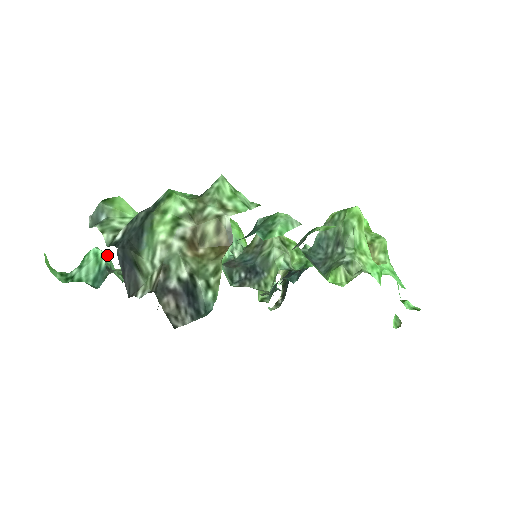
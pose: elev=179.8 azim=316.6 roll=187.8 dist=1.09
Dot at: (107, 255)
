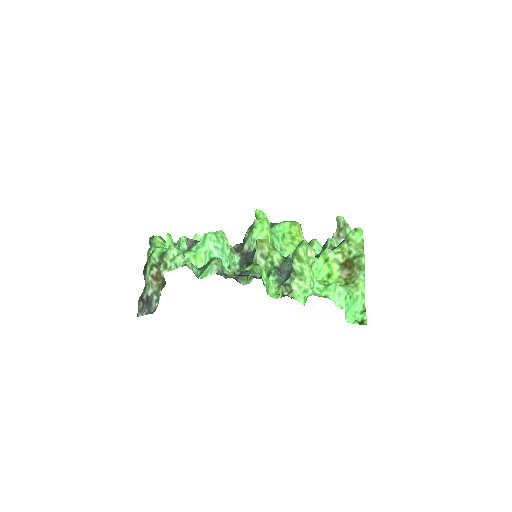
Dot at: (185, 242)
